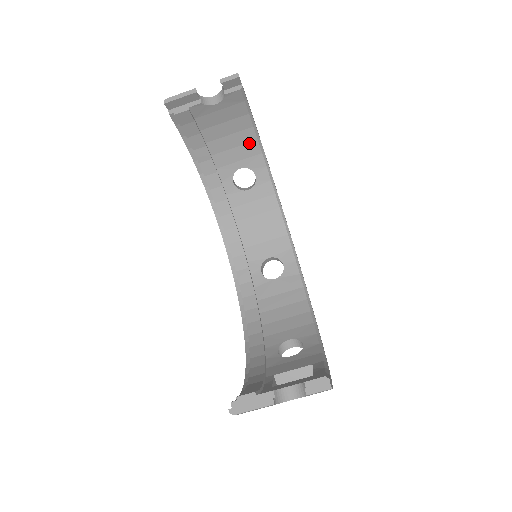
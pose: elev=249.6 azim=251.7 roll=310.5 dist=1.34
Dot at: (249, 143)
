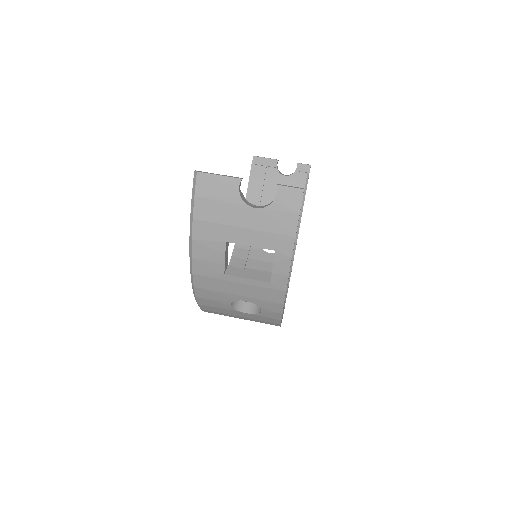
Dot at: occluded
